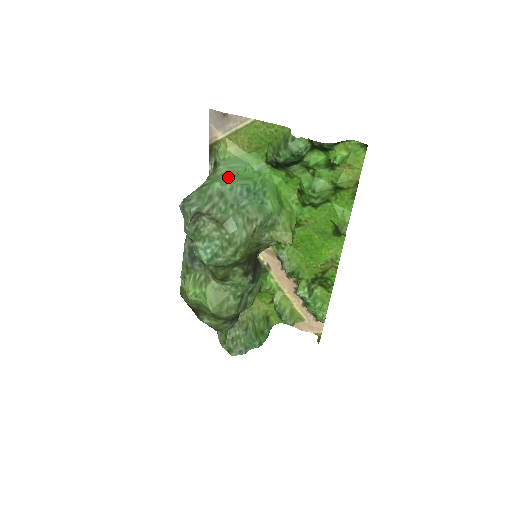
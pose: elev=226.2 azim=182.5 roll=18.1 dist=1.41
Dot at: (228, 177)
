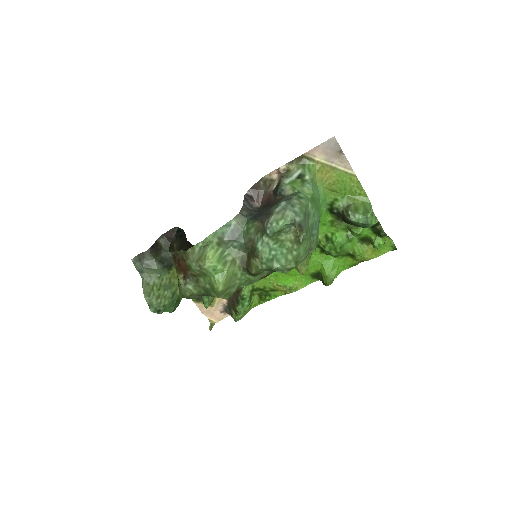
Dot at: (312, 200)
